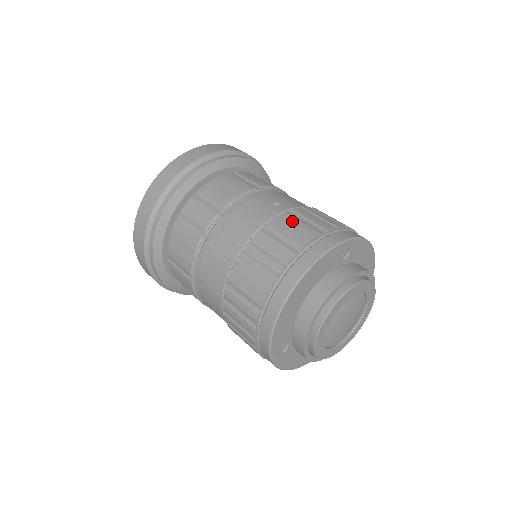
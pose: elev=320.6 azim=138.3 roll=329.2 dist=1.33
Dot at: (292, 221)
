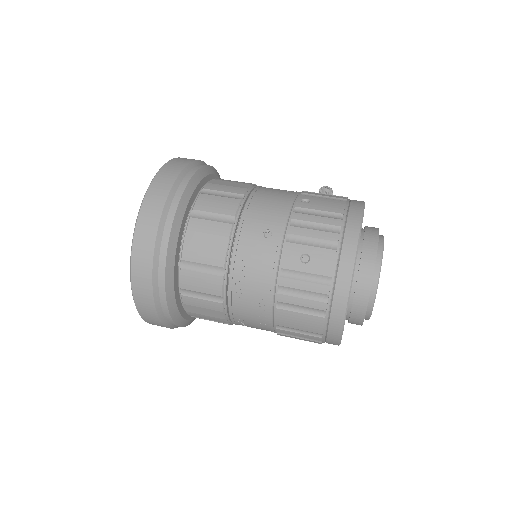
Dot at: (301, 251)
